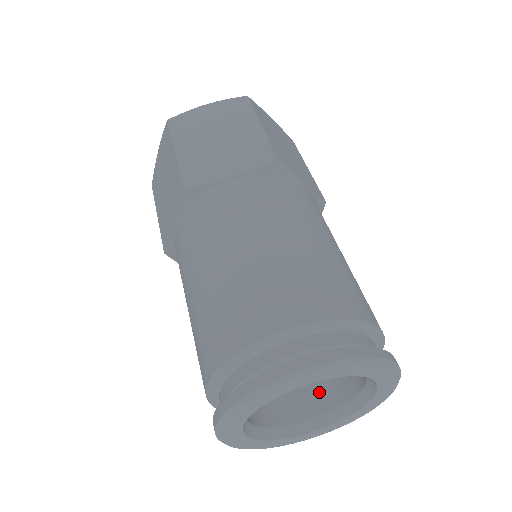
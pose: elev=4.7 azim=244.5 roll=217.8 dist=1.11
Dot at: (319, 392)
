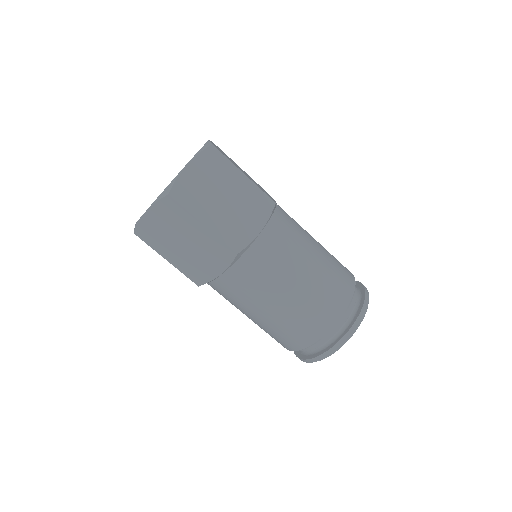
Dot at: occluded
